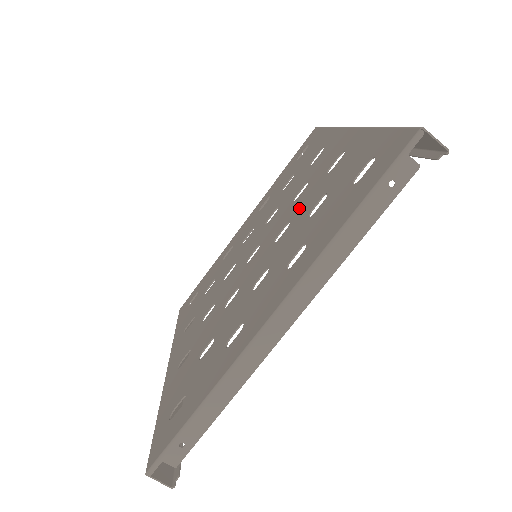
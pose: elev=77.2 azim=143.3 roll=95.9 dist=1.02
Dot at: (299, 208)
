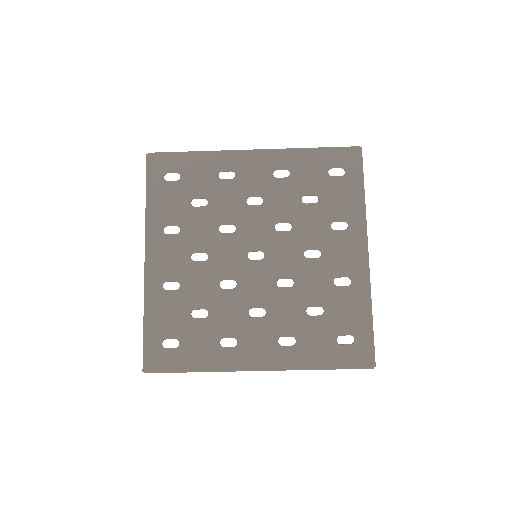
Dot at: (305, 281)
